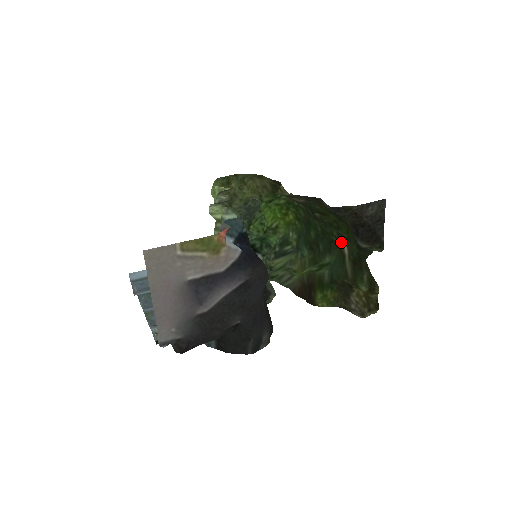
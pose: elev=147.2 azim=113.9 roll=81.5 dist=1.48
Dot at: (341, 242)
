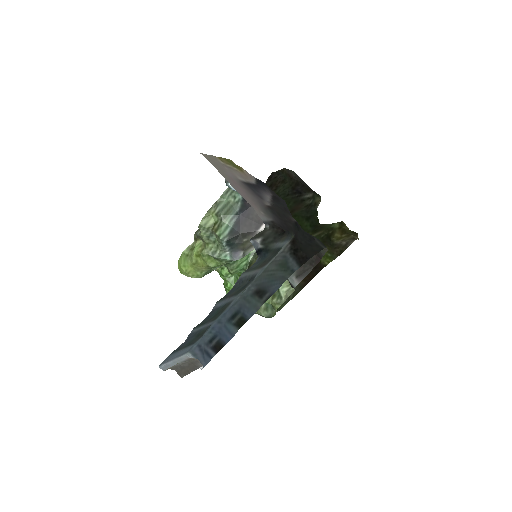
Dot at: occluded
